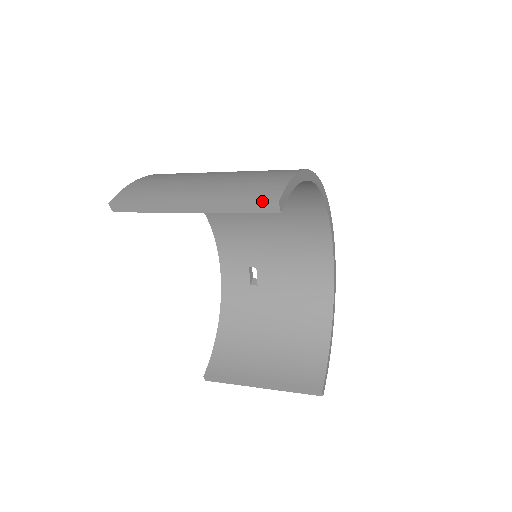
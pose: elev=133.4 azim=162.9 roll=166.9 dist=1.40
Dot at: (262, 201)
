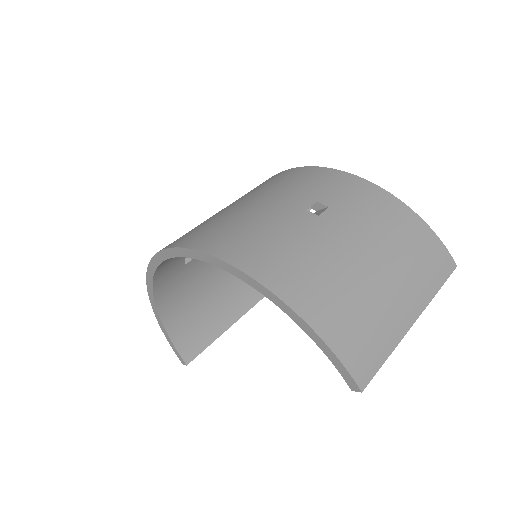
Dot at: occluded
